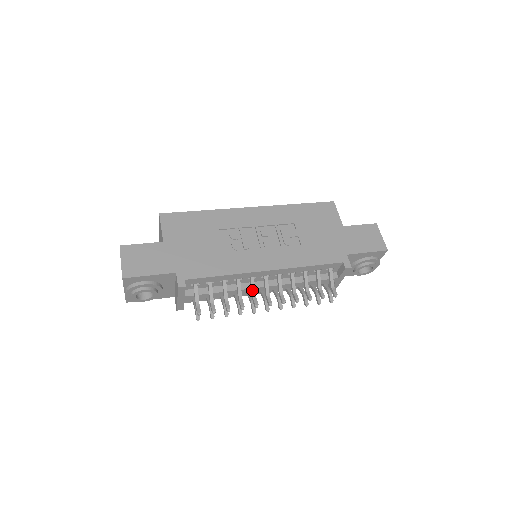
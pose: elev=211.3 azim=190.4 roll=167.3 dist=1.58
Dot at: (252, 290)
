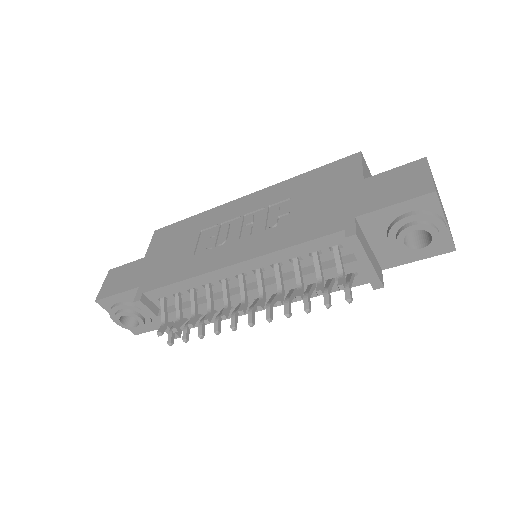
Dot at: (223, 297)
